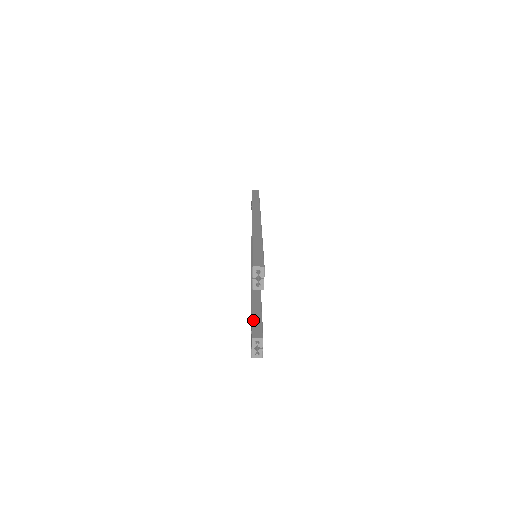
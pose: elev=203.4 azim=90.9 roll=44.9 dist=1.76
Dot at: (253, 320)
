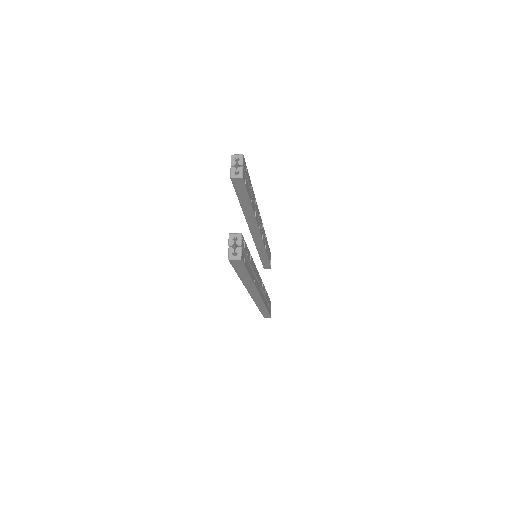
Dot at: occluded
